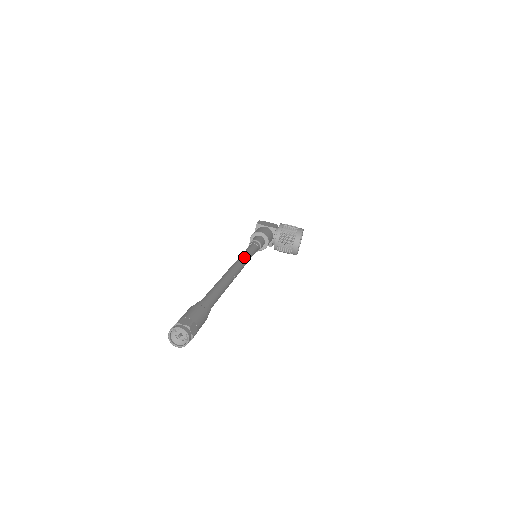
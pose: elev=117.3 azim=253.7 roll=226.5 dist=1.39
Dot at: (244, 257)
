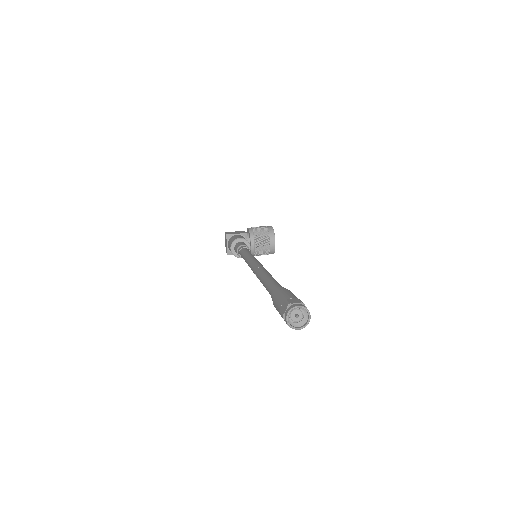
Dot at: (253, 257)
